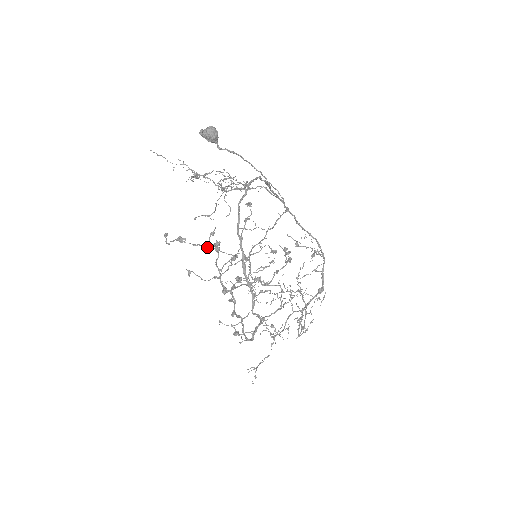
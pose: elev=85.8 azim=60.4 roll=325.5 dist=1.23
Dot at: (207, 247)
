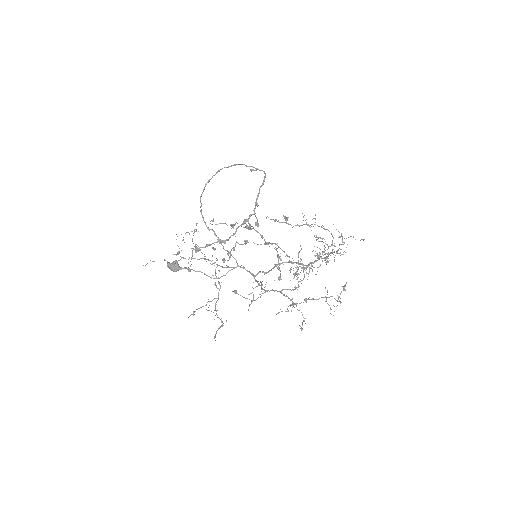
Dot at: (216, 242)
